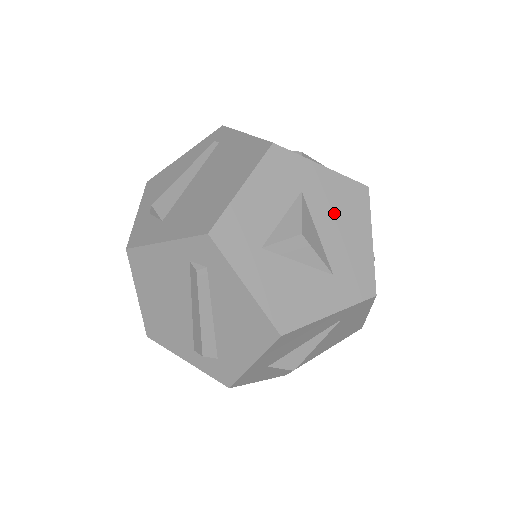
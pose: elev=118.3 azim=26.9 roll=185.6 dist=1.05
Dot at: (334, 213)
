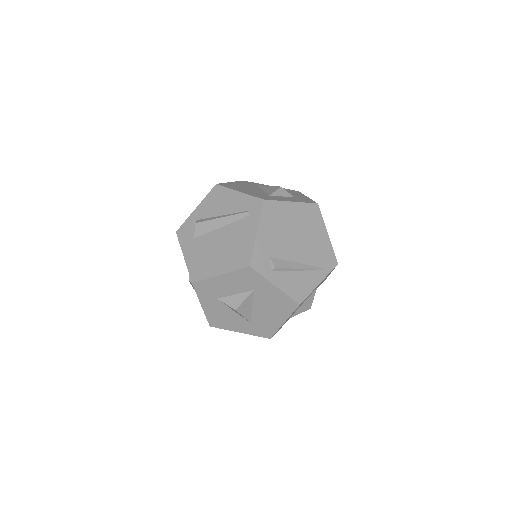
Dot at: (268, 305)
